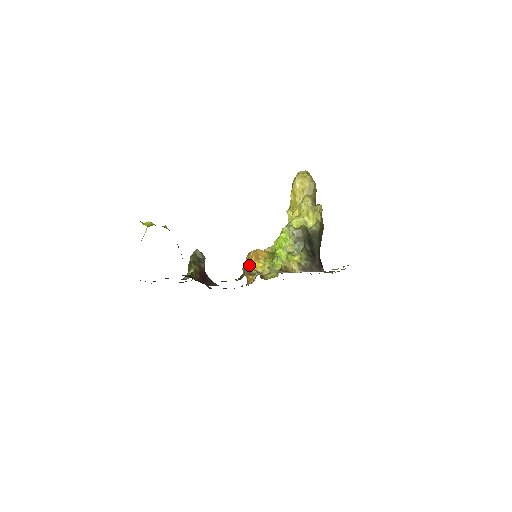
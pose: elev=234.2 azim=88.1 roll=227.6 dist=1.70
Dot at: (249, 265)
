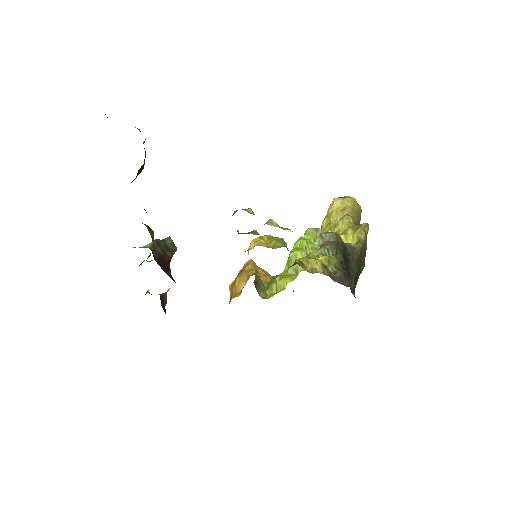
Dot at: occluded
